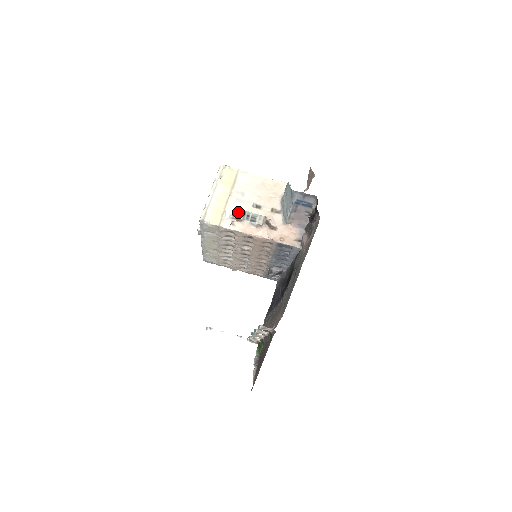
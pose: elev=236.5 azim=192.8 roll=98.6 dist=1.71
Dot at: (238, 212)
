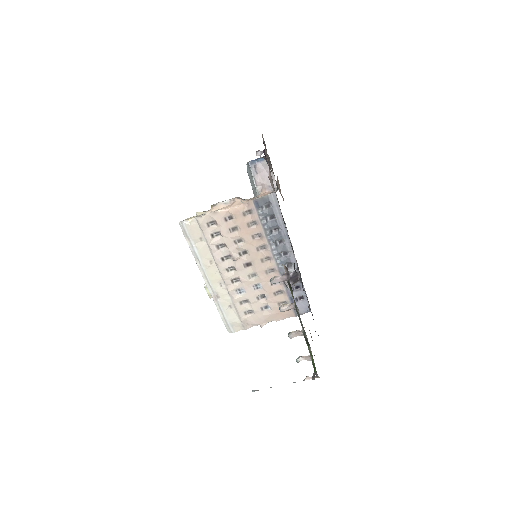
Dot at: occluded
